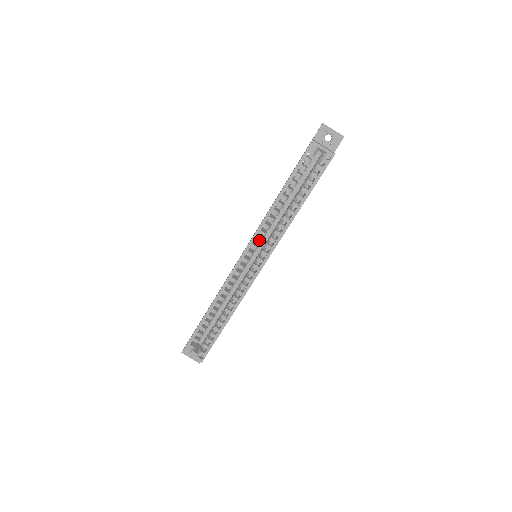
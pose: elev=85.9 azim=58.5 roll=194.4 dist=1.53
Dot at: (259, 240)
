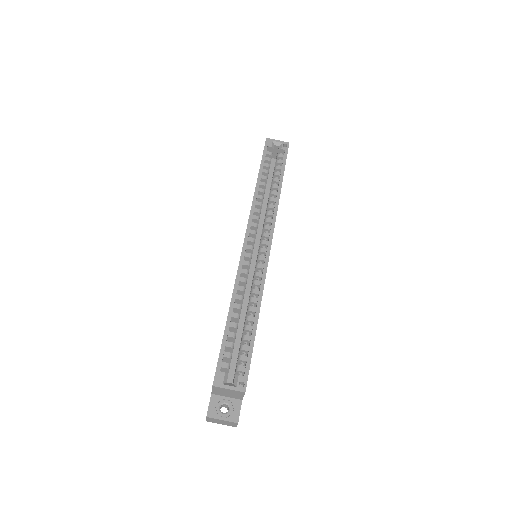
Dot at: (255, 224)
